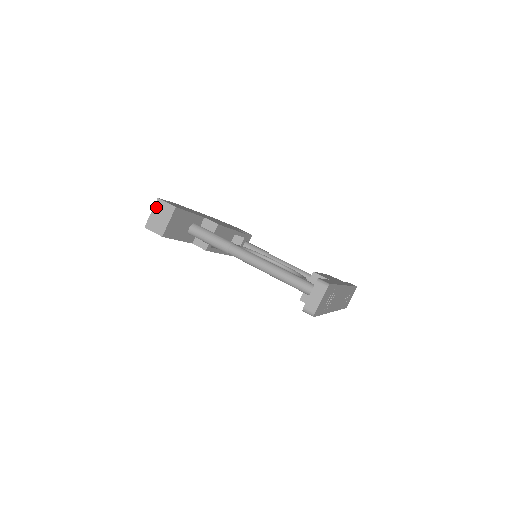
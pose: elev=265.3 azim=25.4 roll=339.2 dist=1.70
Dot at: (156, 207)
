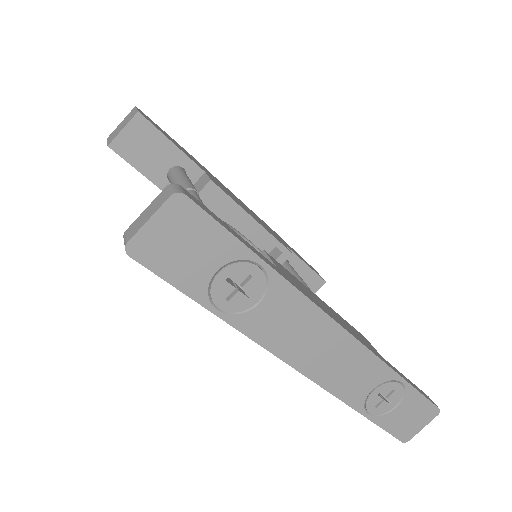
Dot at: (128, 115)
